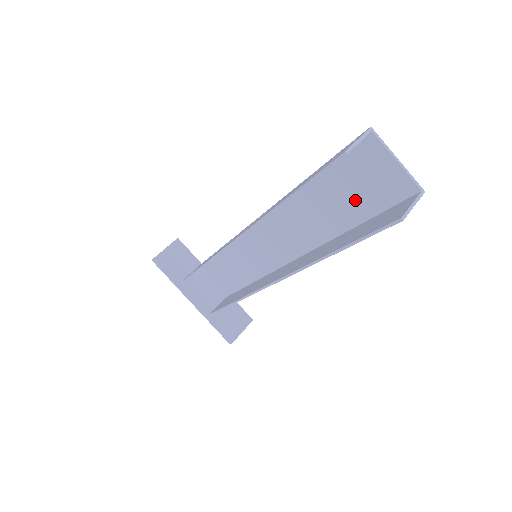
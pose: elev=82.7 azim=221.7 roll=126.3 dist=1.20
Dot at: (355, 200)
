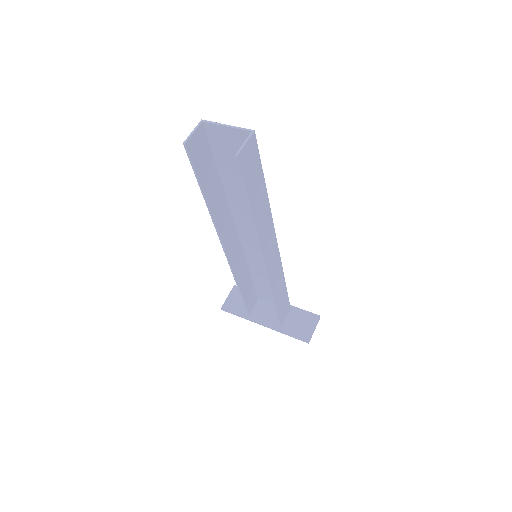
Dot at: occluded
